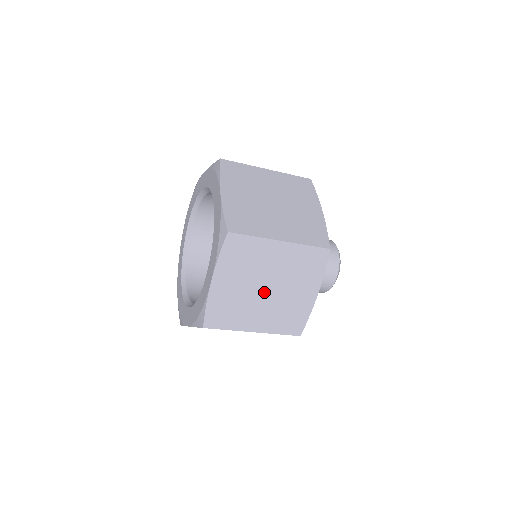
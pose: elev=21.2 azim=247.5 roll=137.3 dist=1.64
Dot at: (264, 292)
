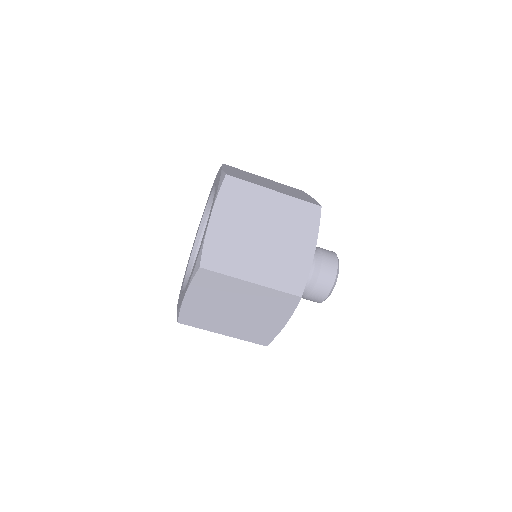
Dot at: occluded
